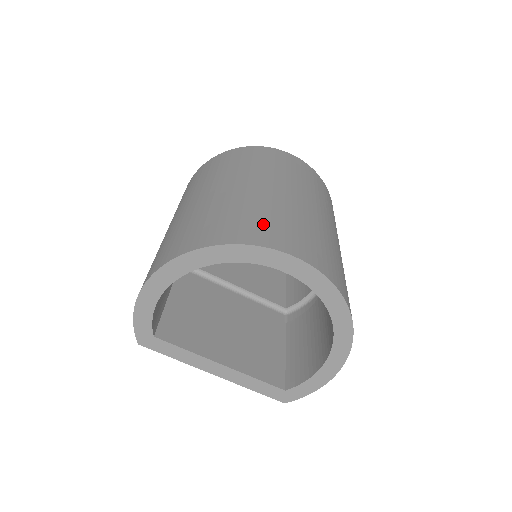
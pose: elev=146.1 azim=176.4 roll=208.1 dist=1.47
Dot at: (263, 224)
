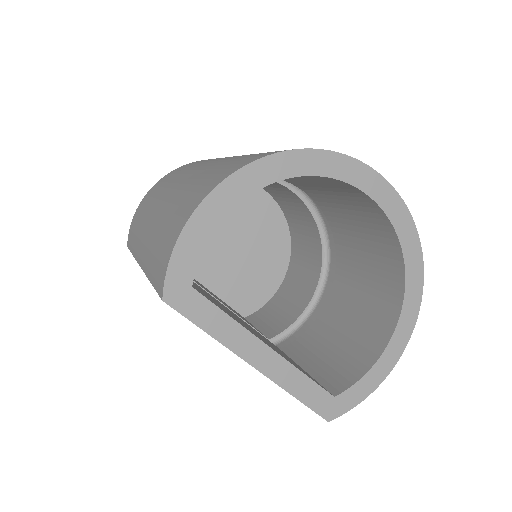
Dot at: occluded
